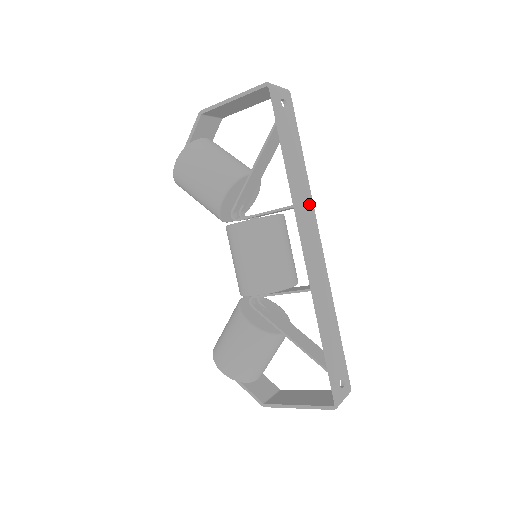
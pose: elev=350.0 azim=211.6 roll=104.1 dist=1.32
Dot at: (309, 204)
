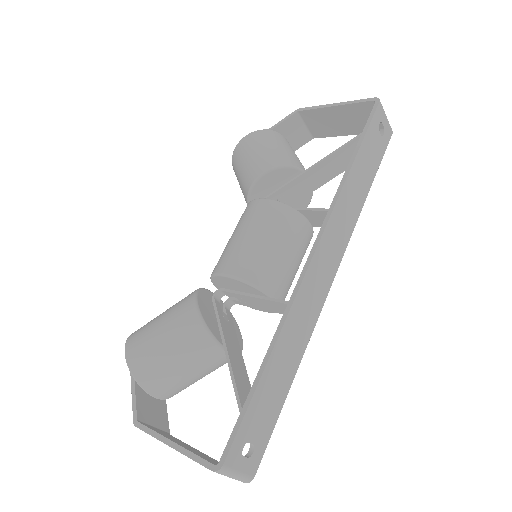
Dot at: (347, 229)
